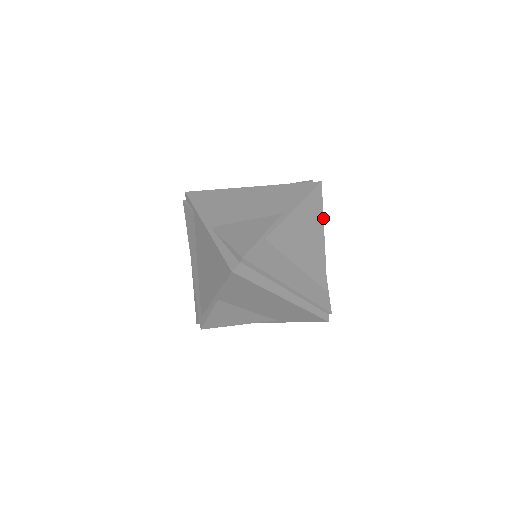
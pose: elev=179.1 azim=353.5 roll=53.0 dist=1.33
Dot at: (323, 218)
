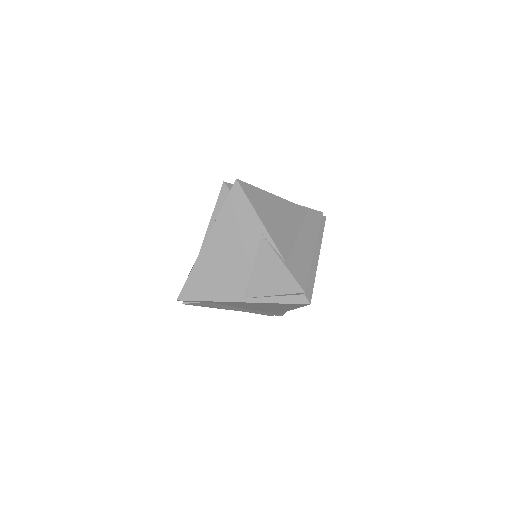
Dot at: (262, 190)
